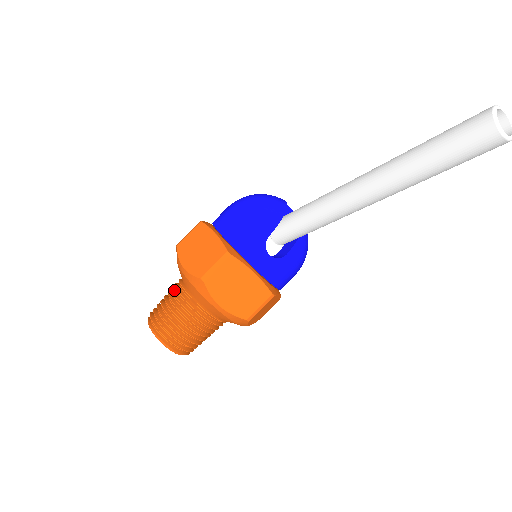
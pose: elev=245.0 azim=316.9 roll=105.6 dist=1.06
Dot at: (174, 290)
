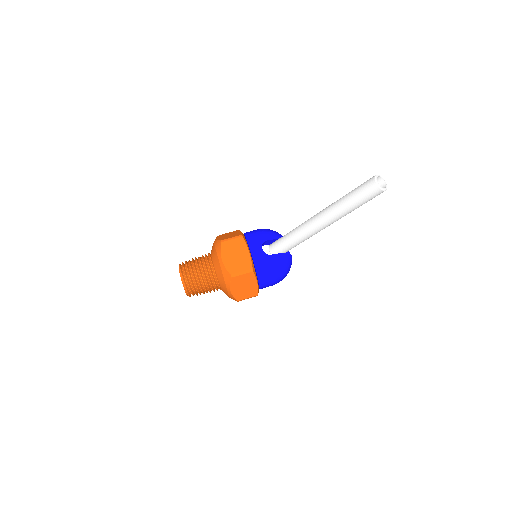
Dot at: occluded
